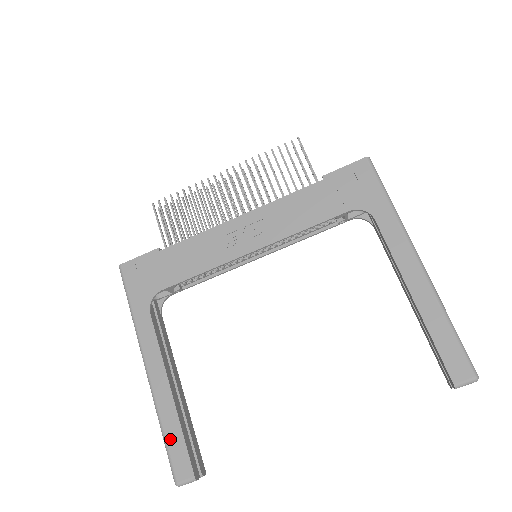
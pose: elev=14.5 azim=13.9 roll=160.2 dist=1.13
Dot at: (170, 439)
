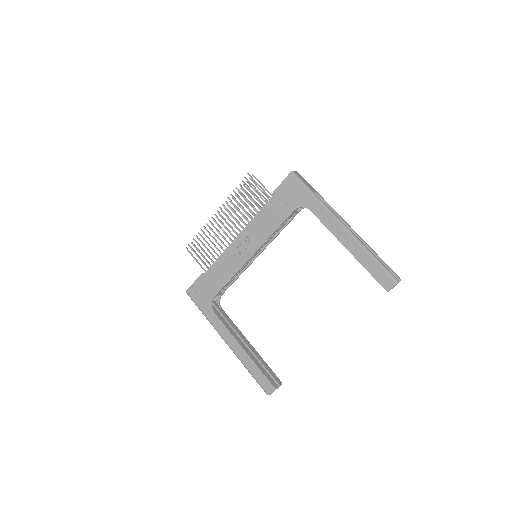
Dot at: (254, 374)
